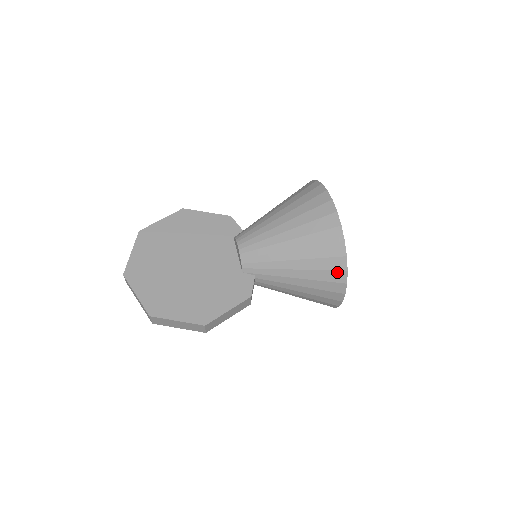
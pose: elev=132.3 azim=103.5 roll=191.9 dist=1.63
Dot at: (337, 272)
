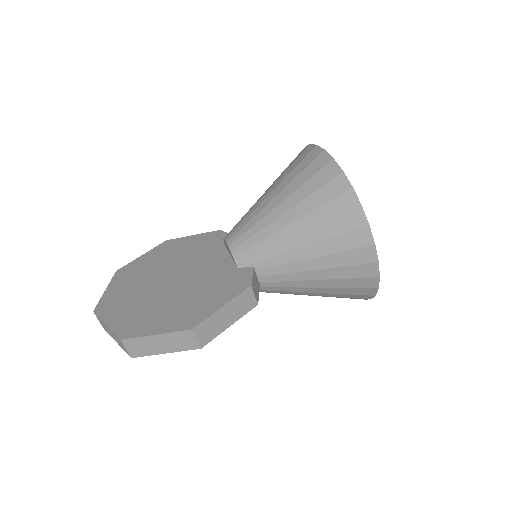
Dot at: (350, 214)
